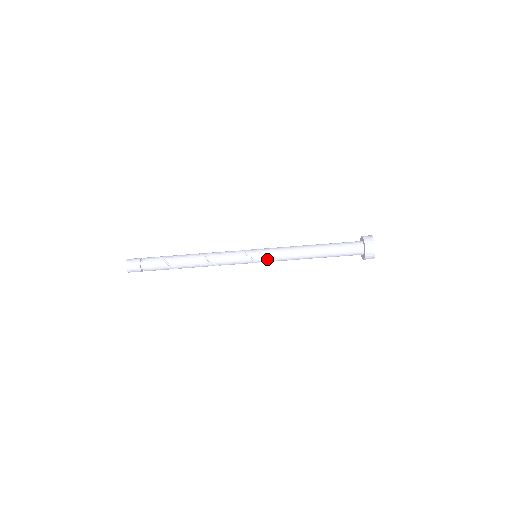
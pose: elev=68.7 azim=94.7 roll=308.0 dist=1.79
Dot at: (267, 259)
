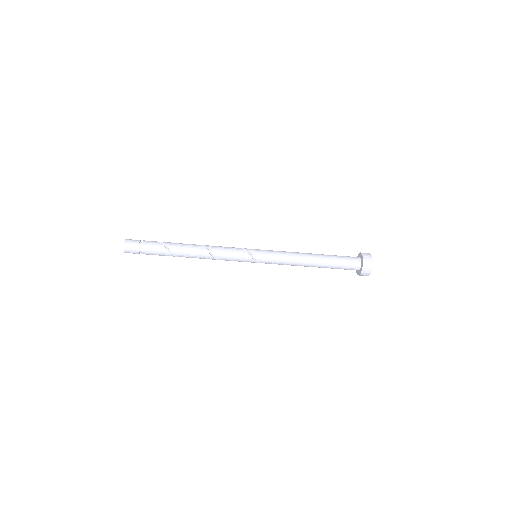
Dot at: (267, 259)
